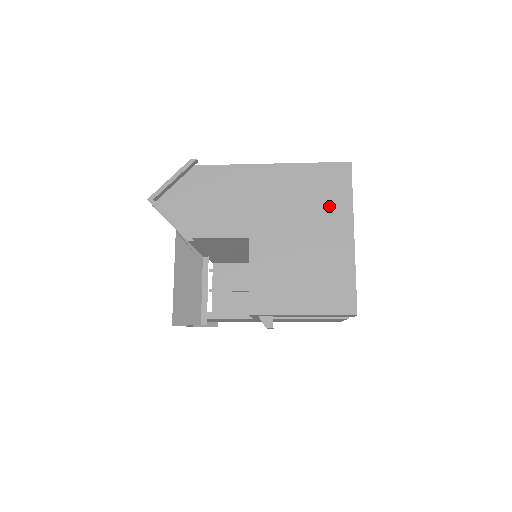
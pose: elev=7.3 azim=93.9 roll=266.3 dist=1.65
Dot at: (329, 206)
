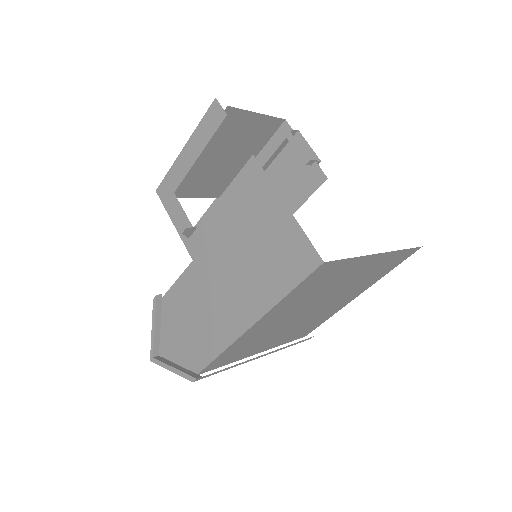
Dot at: occluded
